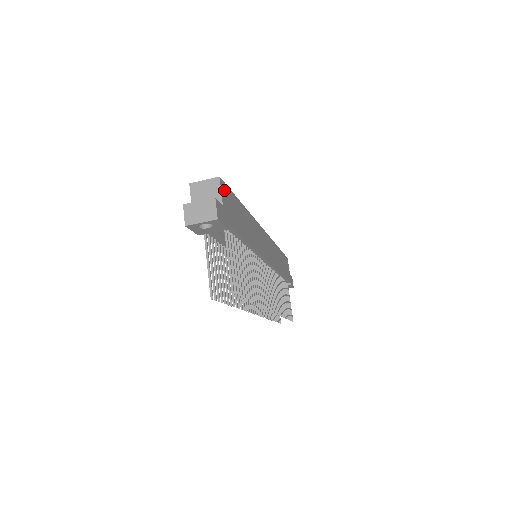
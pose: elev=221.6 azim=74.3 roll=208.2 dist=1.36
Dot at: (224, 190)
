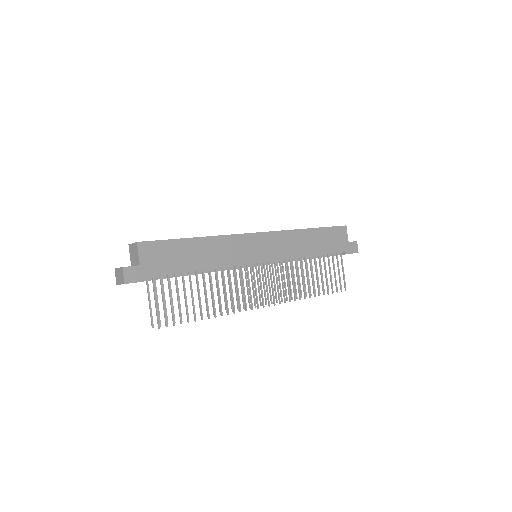
Dot at: (147, 249)
